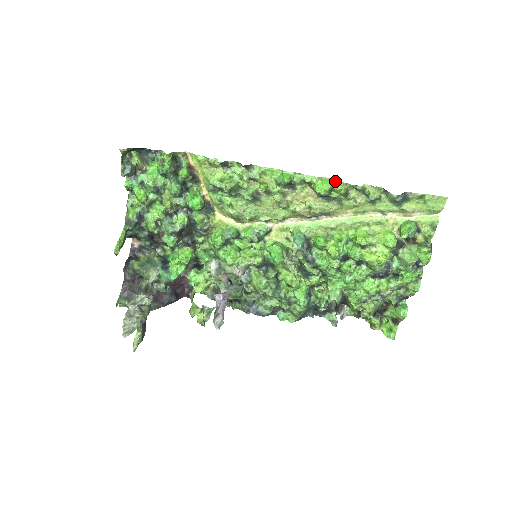
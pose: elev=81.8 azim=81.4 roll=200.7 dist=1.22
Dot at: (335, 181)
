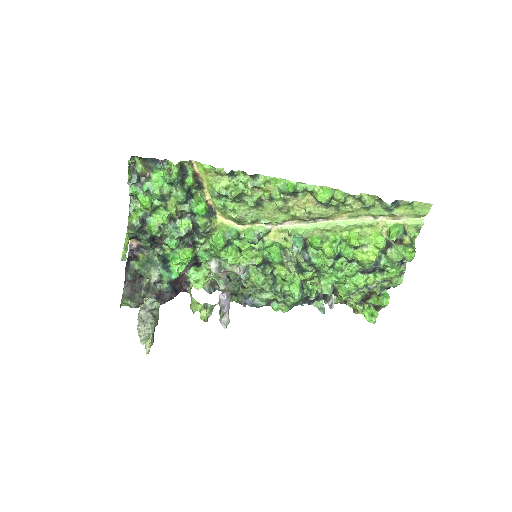
Dot at: (335, 190)
